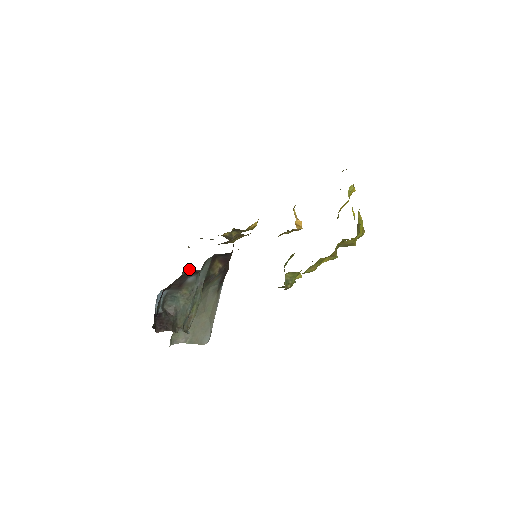
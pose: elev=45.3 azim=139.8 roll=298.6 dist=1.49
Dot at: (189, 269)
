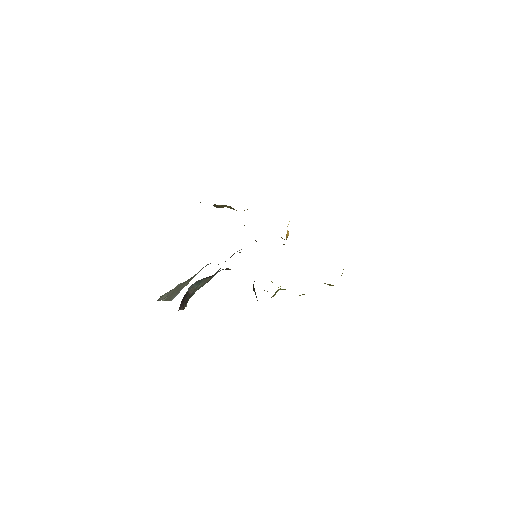
Dot at: (228, 268)
